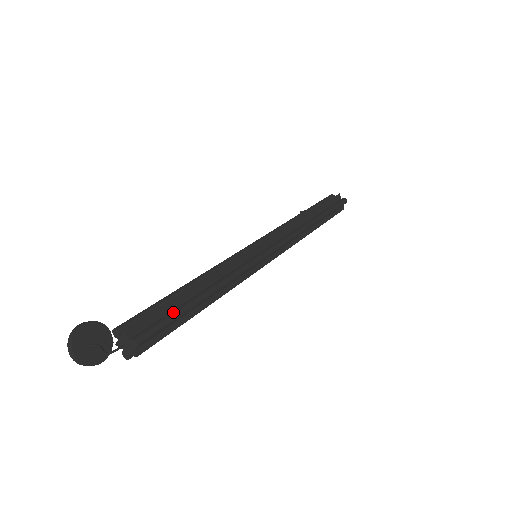
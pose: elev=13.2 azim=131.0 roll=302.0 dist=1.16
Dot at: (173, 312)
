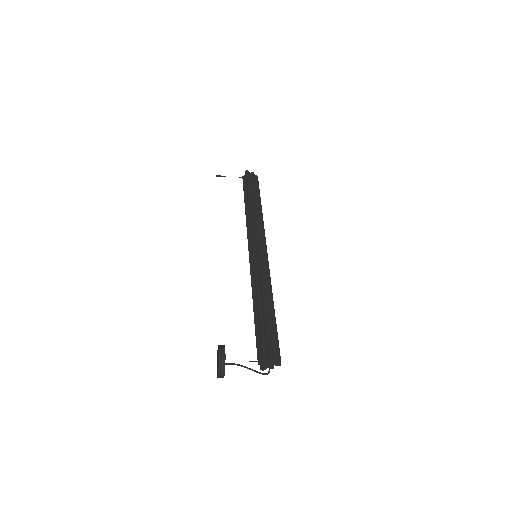
Dot at: (276, 332)
